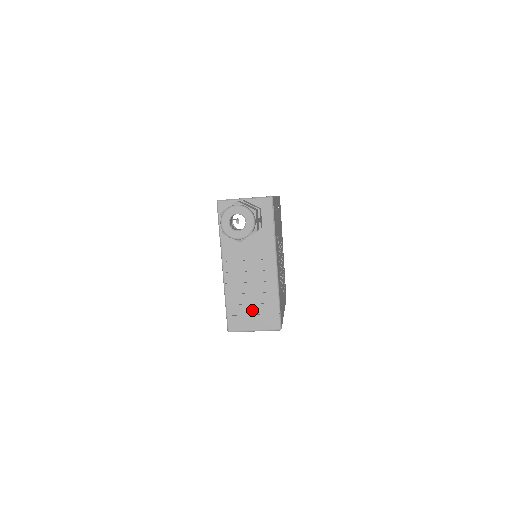
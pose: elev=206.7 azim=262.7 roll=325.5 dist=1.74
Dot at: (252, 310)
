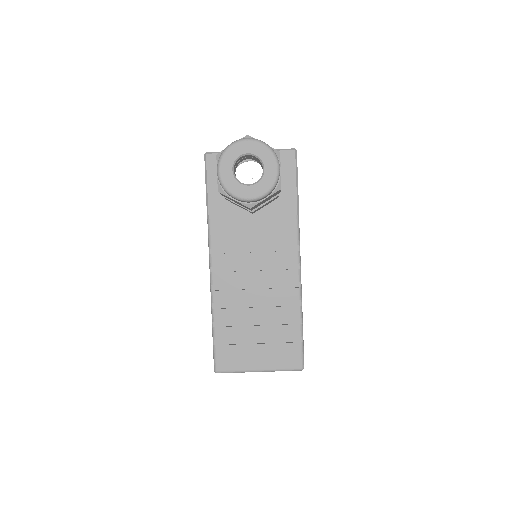
Dot at: (257, 336)
